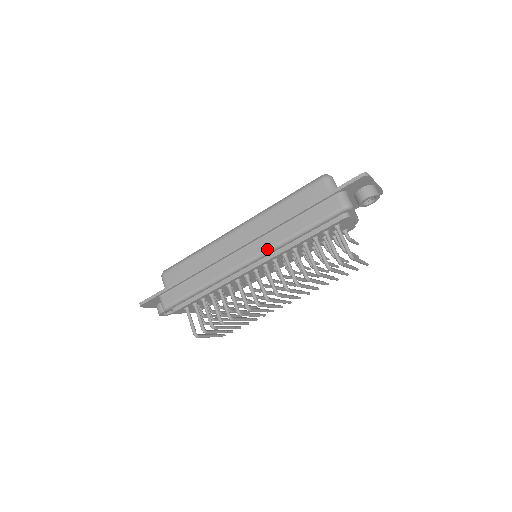
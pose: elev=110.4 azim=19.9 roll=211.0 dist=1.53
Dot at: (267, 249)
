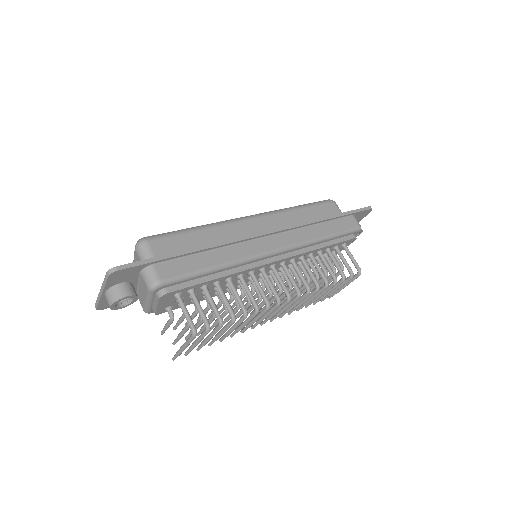
Dot at: (300, 242)
